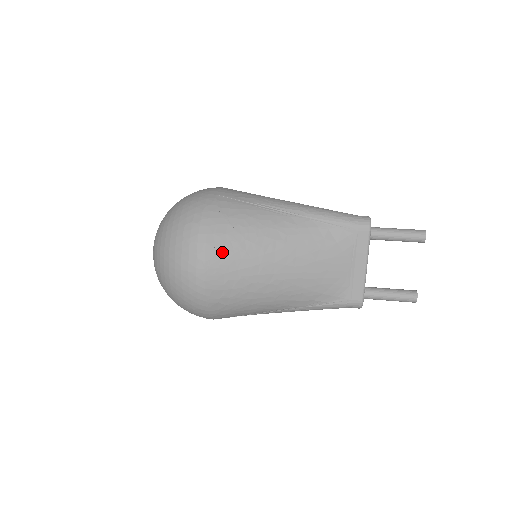
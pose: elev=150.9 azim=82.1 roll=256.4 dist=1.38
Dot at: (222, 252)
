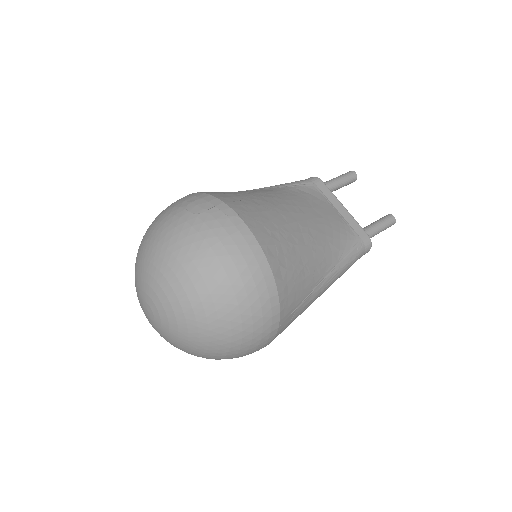
Dot at: (244, 207)
